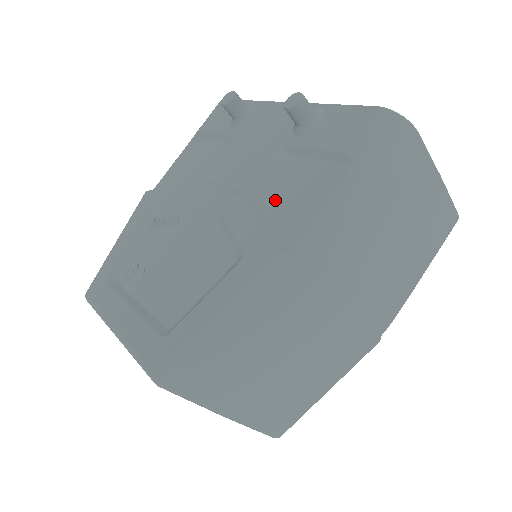
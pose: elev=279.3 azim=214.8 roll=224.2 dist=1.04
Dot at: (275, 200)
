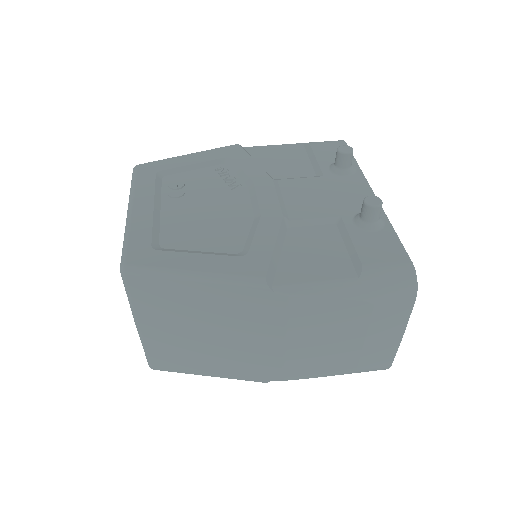
Dot at: (298, 244)
